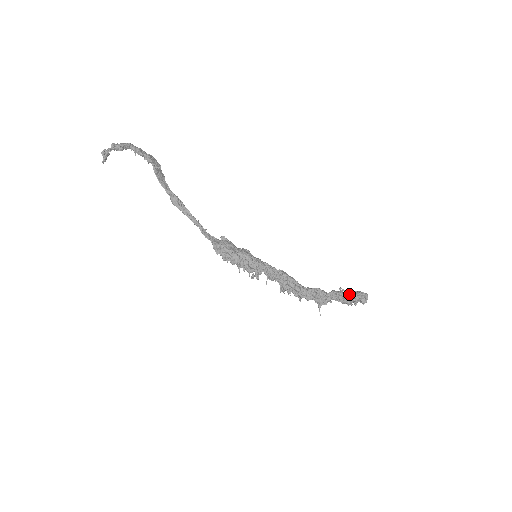
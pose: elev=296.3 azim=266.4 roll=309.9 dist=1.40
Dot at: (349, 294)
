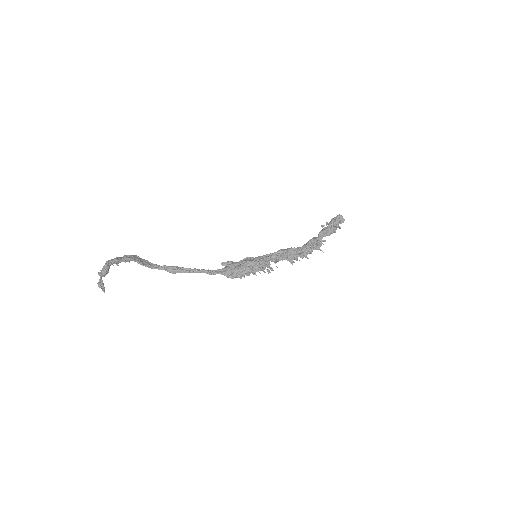
Dot at: (330, 225)
